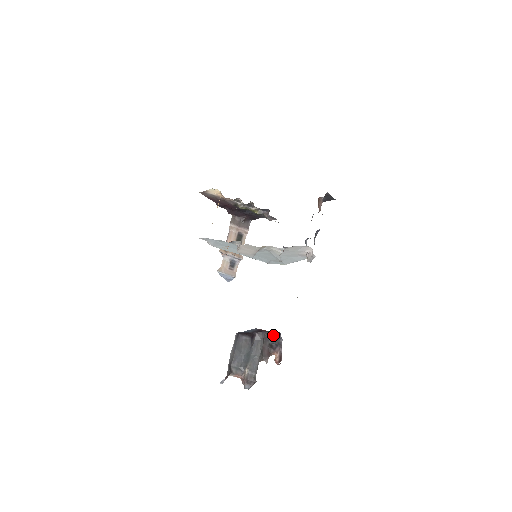
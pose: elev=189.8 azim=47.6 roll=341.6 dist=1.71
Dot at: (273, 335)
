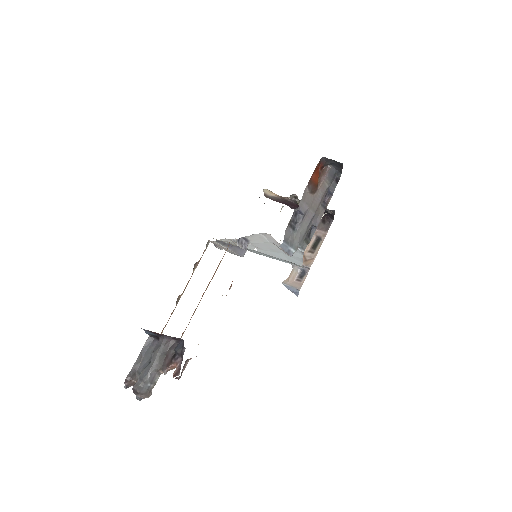
Dot at: (181, 342)
